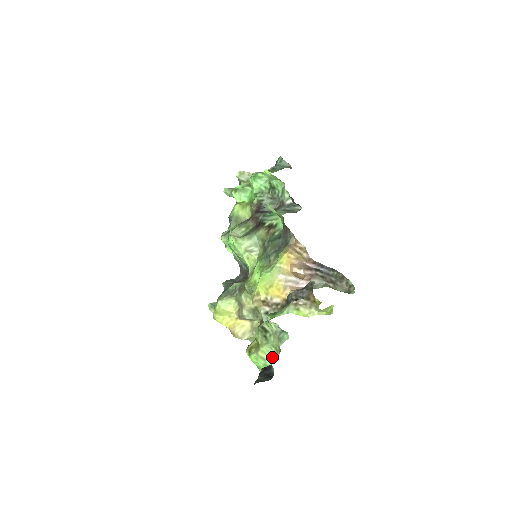
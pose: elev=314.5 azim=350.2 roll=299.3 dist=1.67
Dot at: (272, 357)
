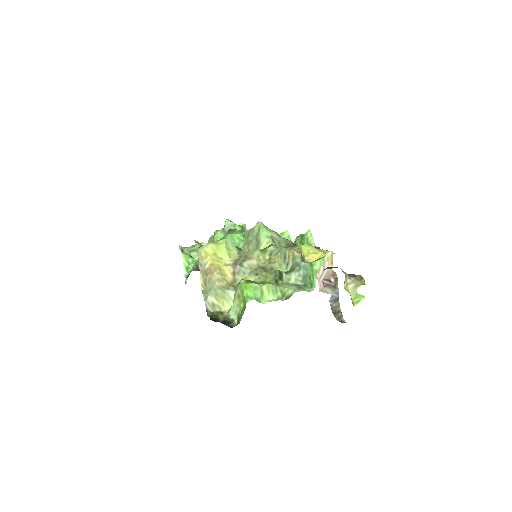
Dot at: (271, 299)
